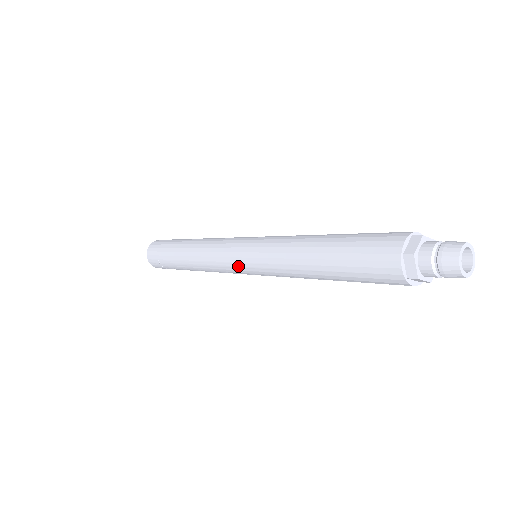
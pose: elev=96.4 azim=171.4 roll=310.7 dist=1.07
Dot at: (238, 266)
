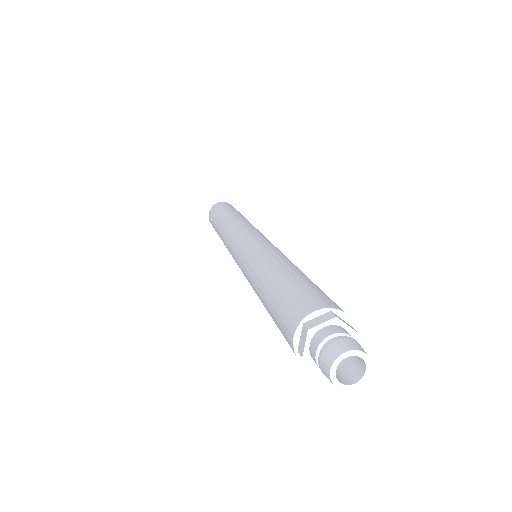
Dot at: (234, 256)
